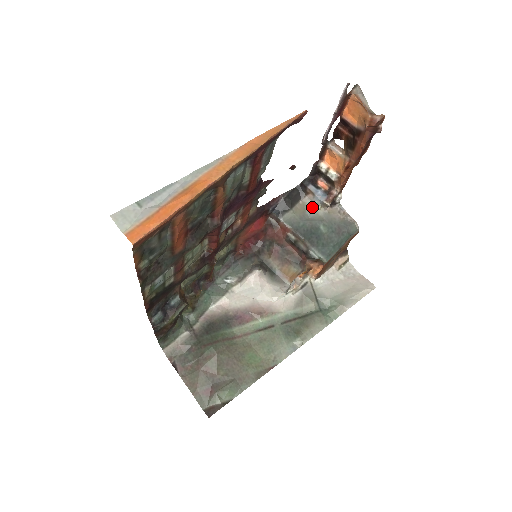
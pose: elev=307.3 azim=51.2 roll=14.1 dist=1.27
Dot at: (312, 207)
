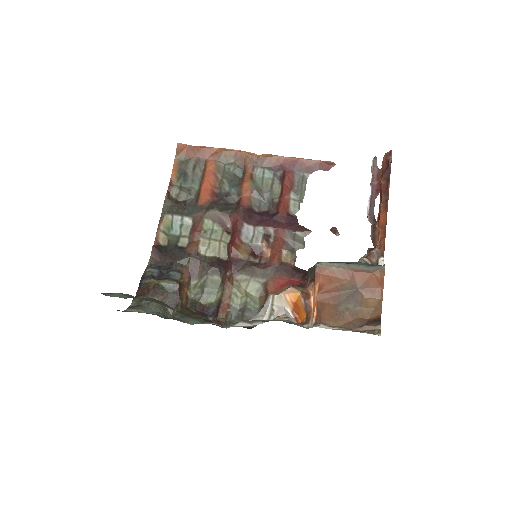
Dot at: occluded
